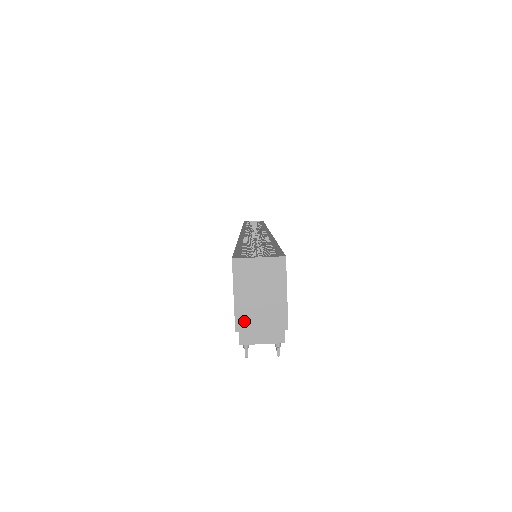
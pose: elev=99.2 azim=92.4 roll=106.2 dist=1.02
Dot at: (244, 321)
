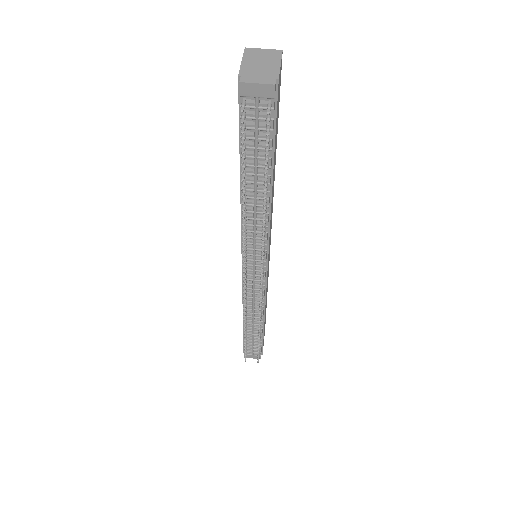
Dot at: (246, 72)
